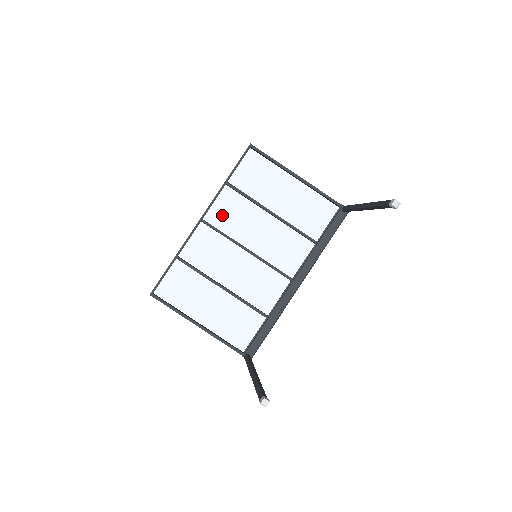
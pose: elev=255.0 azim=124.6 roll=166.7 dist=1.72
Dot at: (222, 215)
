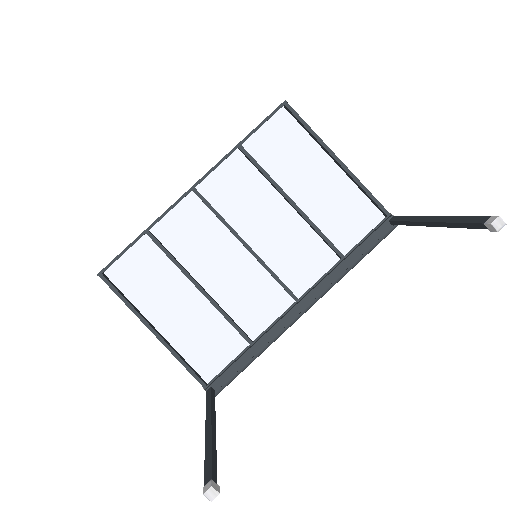
Dot at: (223, 189)
